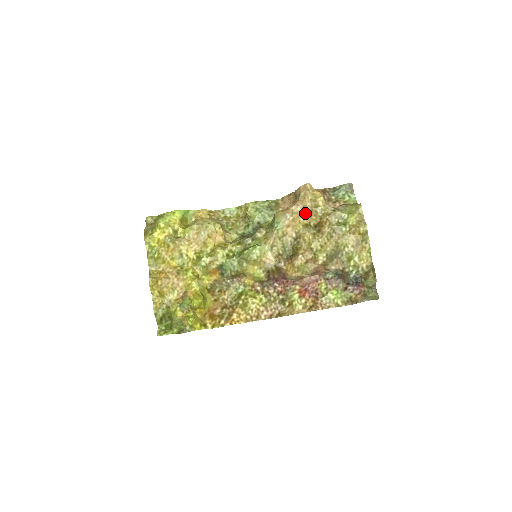
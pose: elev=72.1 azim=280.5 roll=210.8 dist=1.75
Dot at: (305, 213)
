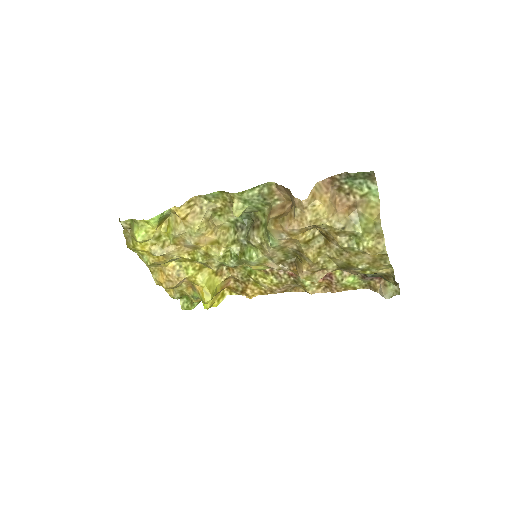
Dot at: (305, 231)
